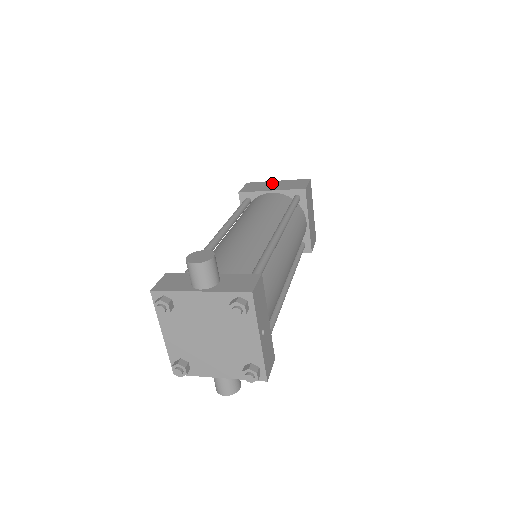
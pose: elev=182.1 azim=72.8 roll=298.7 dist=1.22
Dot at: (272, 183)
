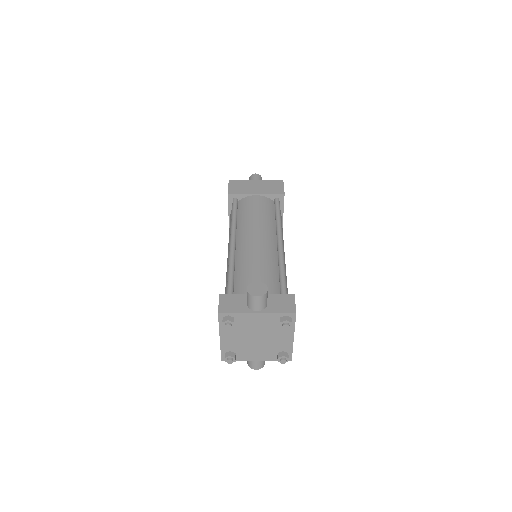
Dot at: (252, 183)
